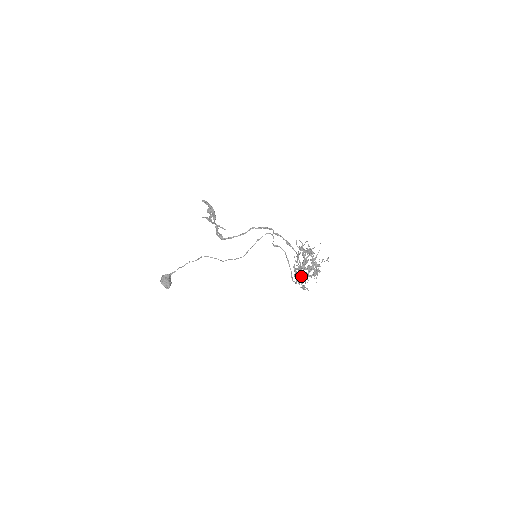
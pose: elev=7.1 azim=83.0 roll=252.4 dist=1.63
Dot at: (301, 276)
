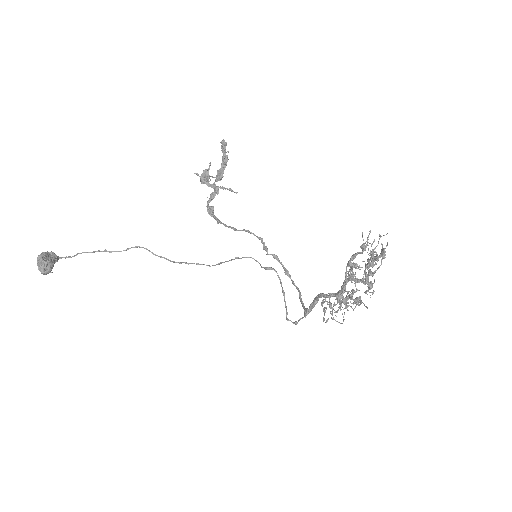
Dot at: (360, 281)
